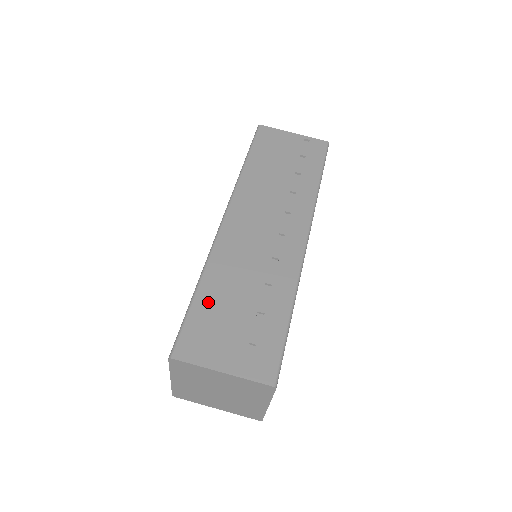
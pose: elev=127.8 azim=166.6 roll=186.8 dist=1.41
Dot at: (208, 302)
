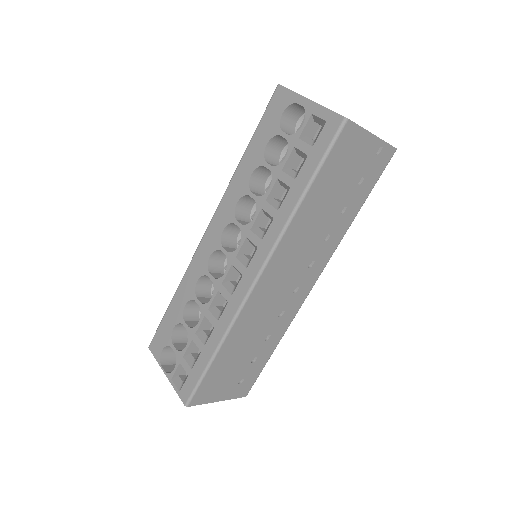
Dot at: (222, 363)
